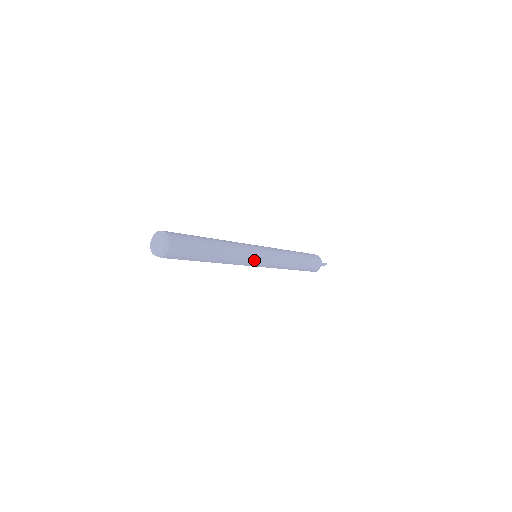
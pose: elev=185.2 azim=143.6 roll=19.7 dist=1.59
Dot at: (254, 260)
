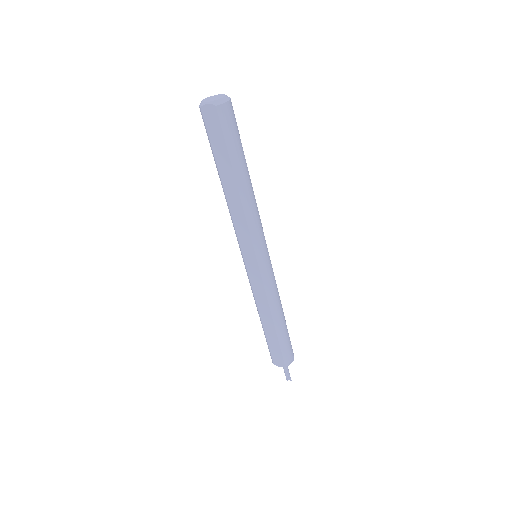
Dot at: (262, 242)
